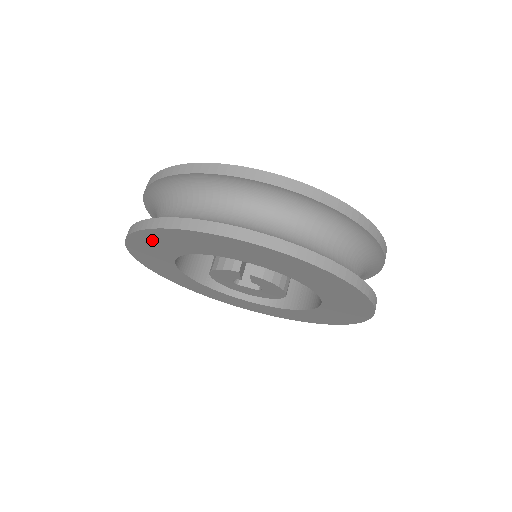
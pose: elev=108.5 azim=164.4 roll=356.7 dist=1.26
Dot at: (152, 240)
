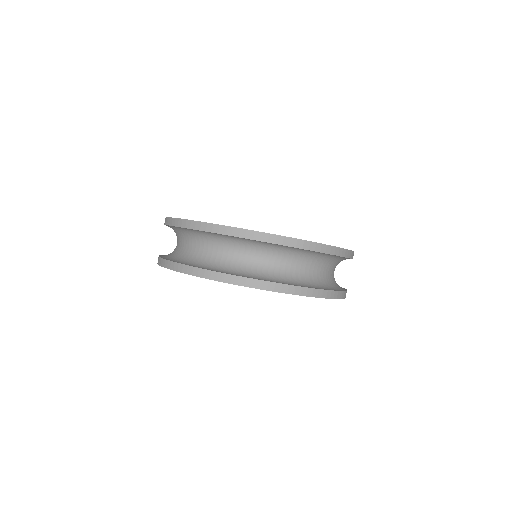
Dot at: occluded
